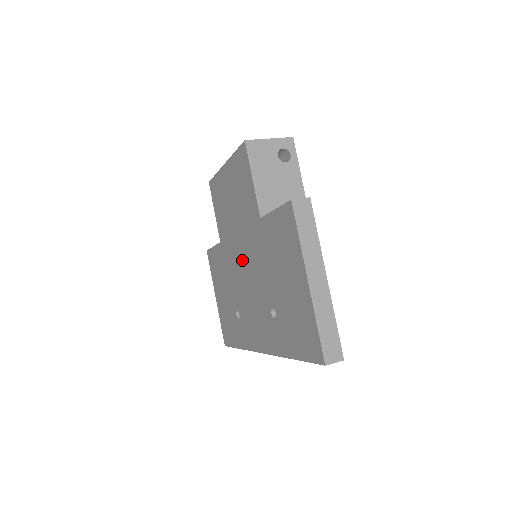
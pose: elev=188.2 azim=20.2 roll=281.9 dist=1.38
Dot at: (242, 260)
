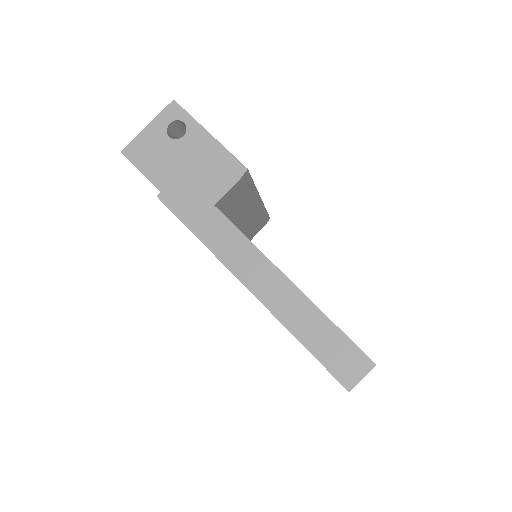
Dot at: occluded
